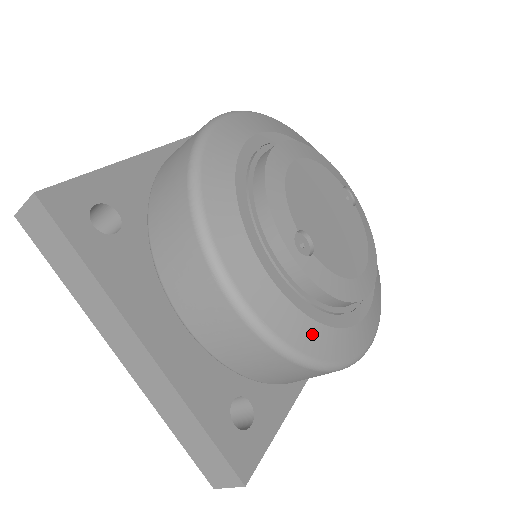
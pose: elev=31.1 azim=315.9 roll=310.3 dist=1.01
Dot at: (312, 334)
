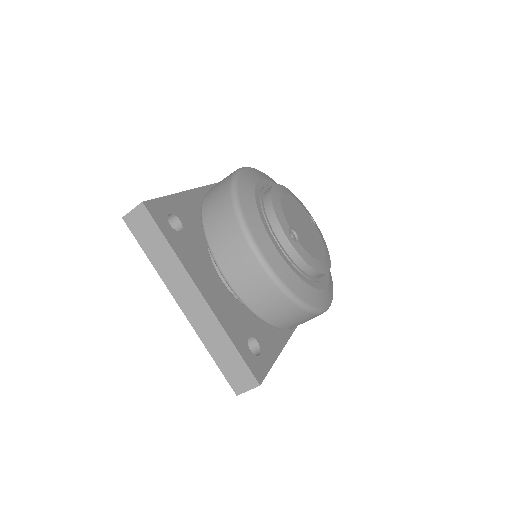
Dot at: (300, 285)
